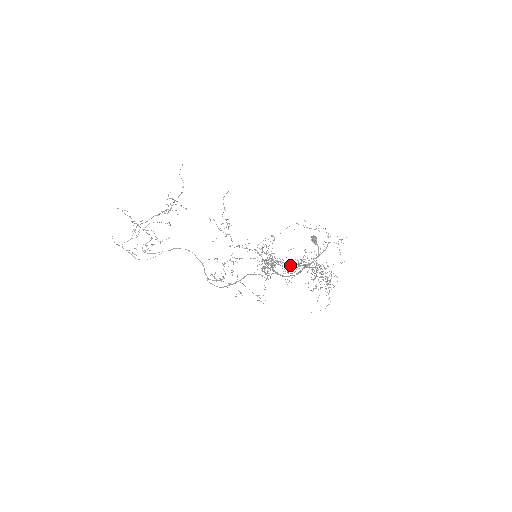
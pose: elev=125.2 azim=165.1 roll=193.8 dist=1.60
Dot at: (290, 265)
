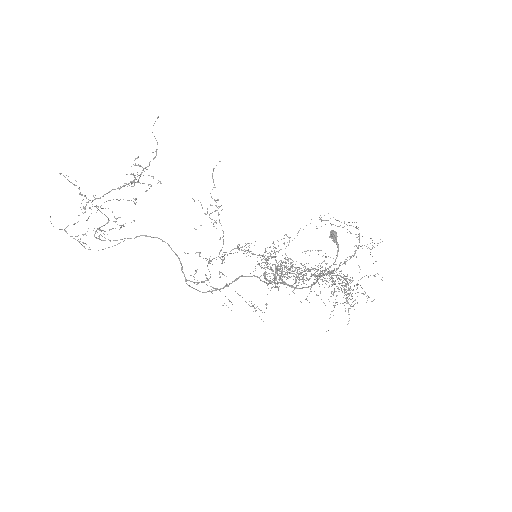
Dot at: (299, 268)
